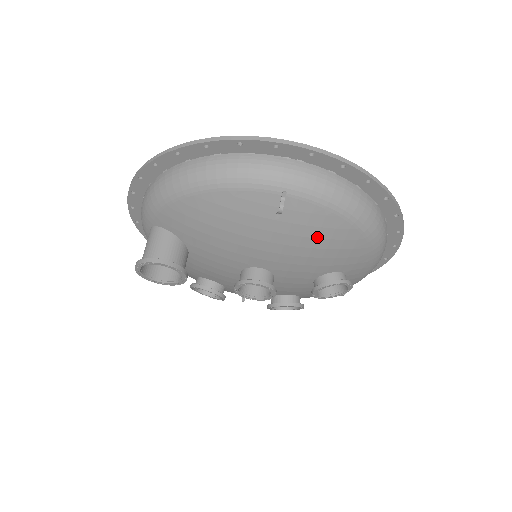
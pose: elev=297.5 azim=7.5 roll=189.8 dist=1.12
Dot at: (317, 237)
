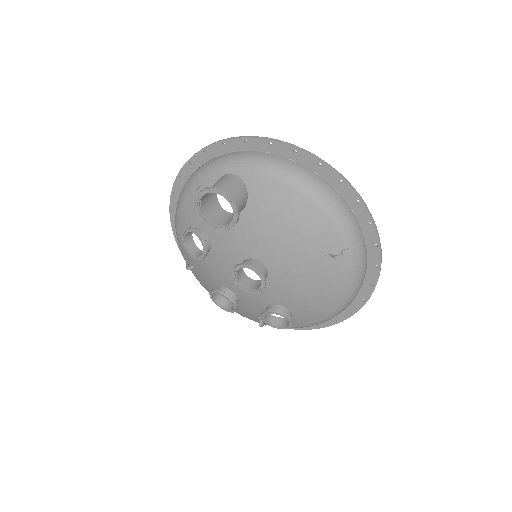
Dot at: (323, 286)
